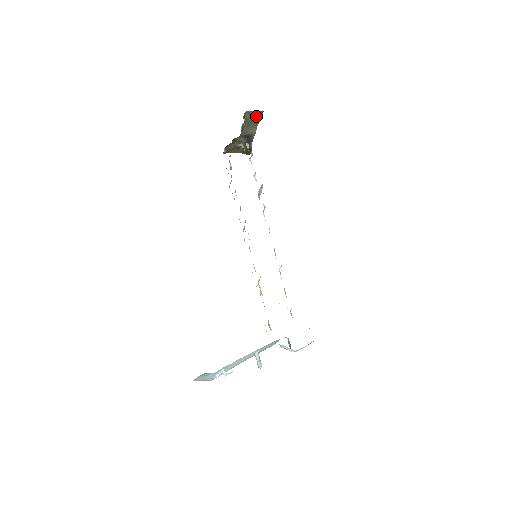
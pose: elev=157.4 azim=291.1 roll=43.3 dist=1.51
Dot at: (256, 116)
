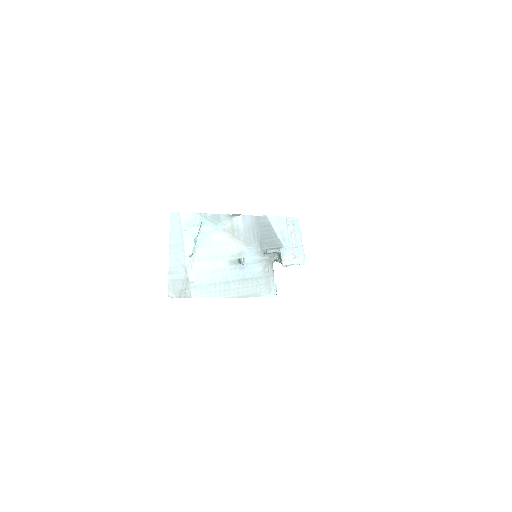
Dot at: occluded
